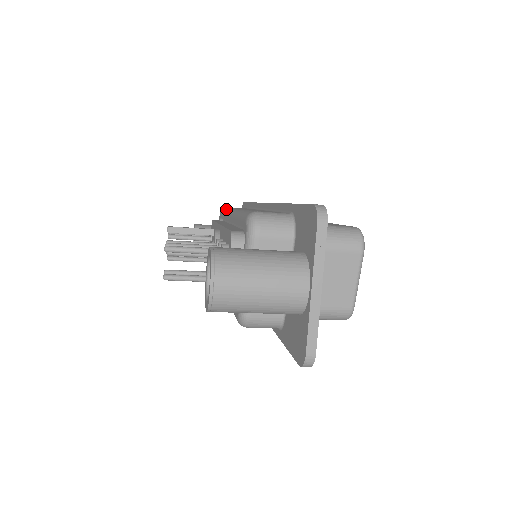
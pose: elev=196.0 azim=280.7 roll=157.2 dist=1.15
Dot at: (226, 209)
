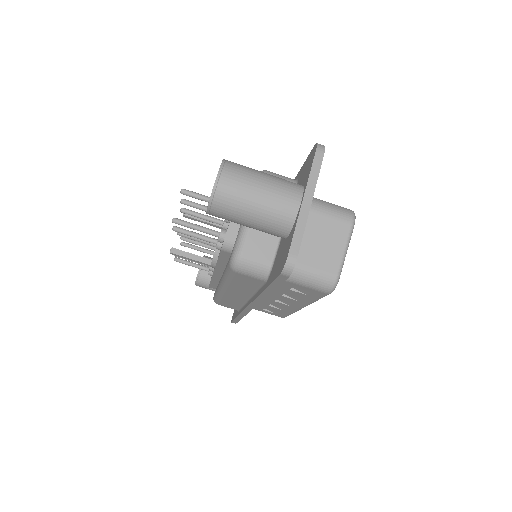
Dot at: occluded
